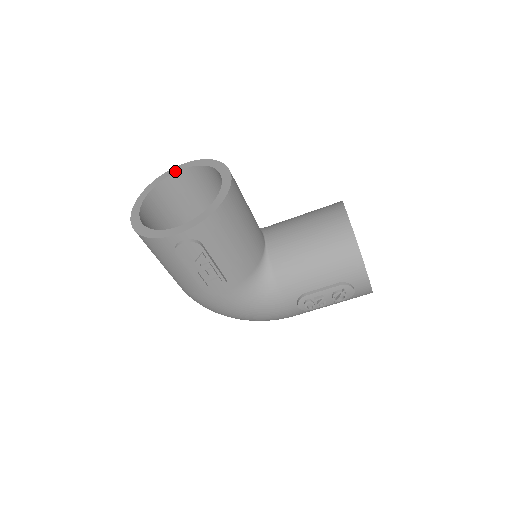
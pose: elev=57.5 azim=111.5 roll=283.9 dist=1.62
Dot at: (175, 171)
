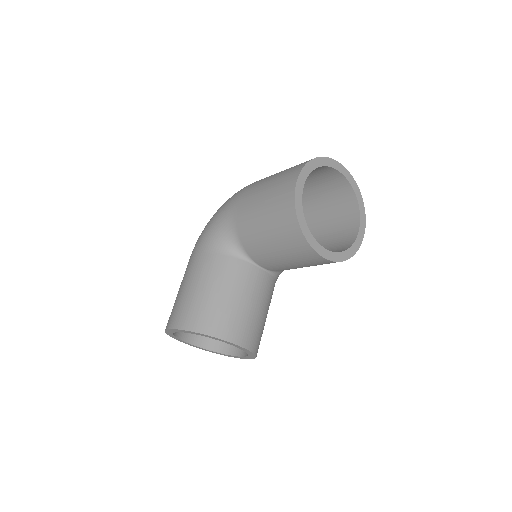
Dot at: occluded
